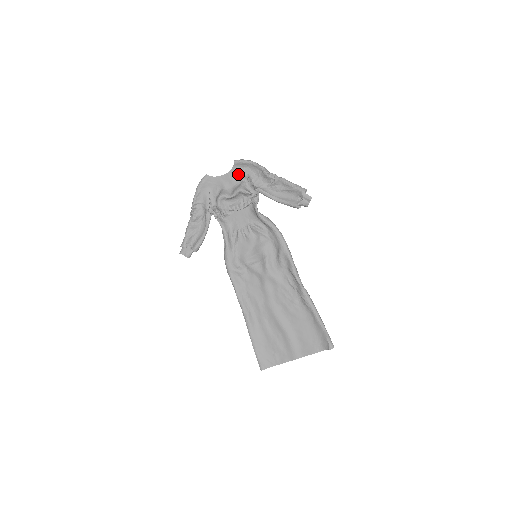
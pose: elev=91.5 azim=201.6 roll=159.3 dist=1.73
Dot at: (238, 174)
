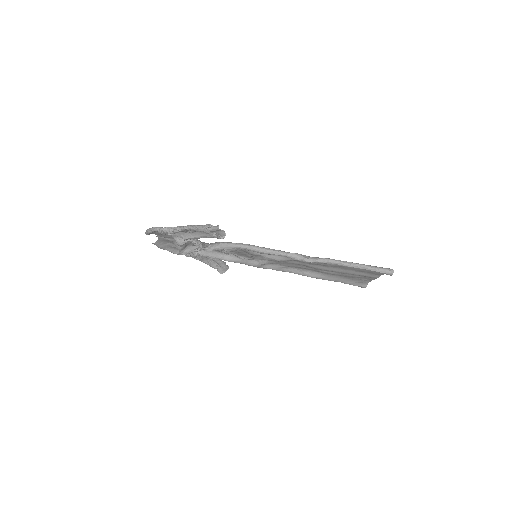
Dot at: occluded
